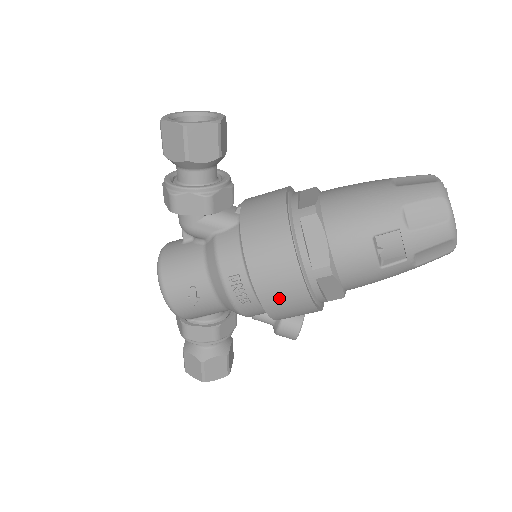
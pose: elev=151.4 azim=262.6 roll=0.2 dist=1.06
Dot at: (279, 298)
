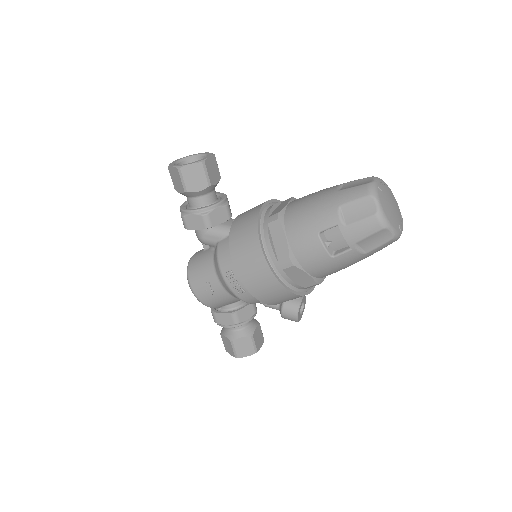
Dot at: (259, 286)
